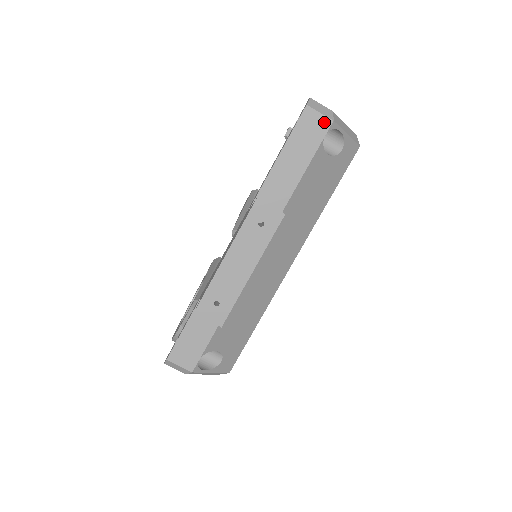
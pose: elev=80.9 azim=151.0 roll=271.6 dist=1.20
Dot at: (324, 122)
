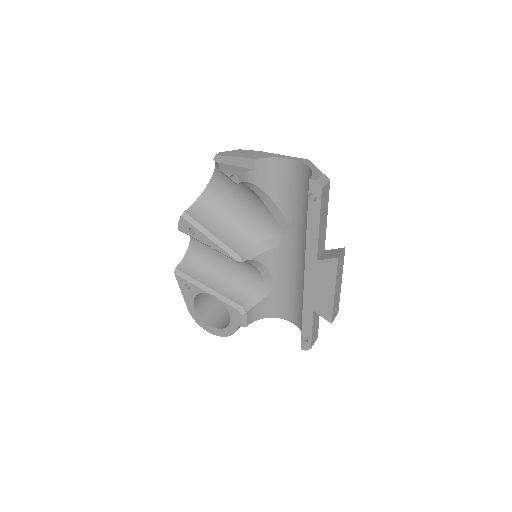
Dot at: (328, 186)
